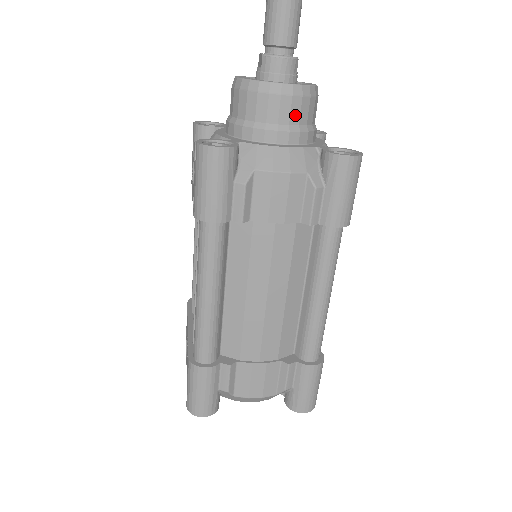
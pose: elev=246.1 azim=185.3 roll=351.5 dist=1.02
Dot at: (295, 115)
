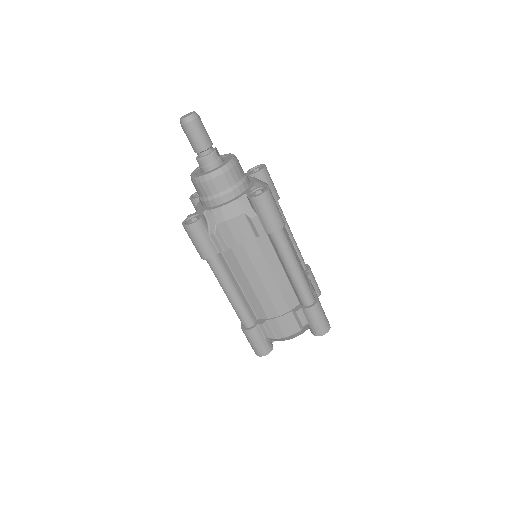
Dot at: (225, 184)
